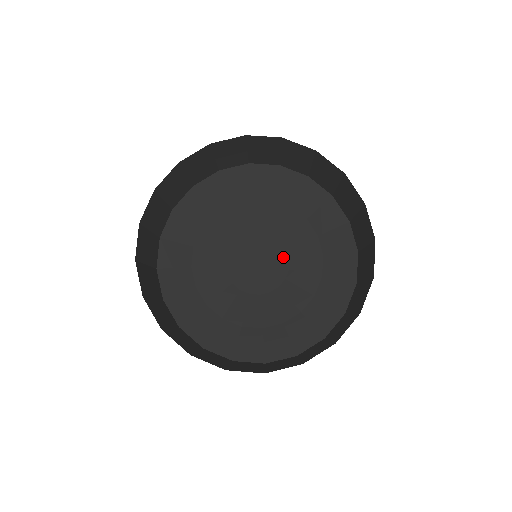
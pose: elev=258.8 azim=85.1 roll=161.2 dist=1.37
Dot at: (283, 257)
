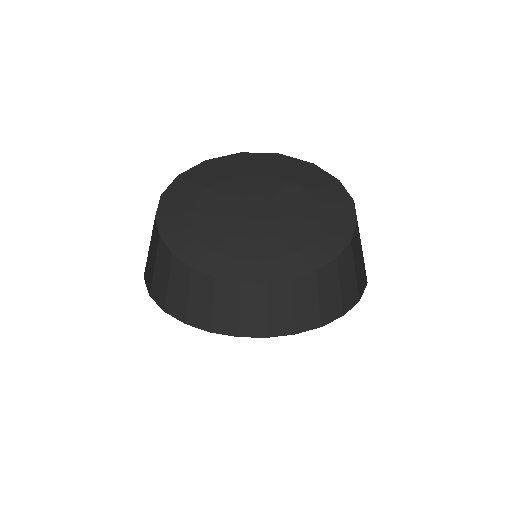
Dot at: (282, 216)
